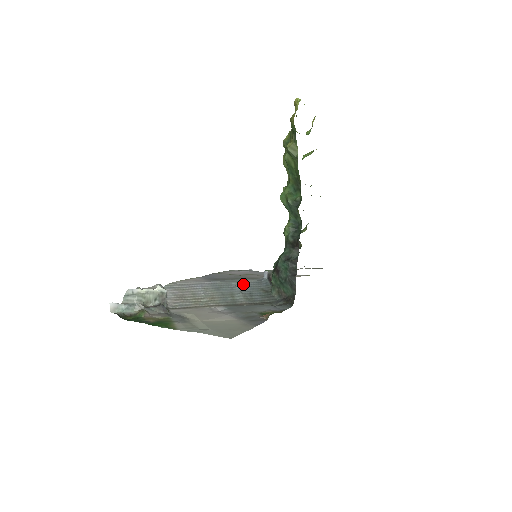
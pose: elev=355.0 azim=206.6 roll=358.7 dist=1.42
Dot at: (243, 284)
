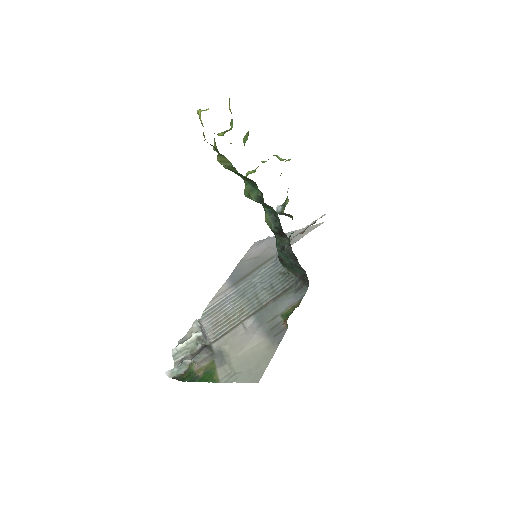
Dot at: (262, 276)
